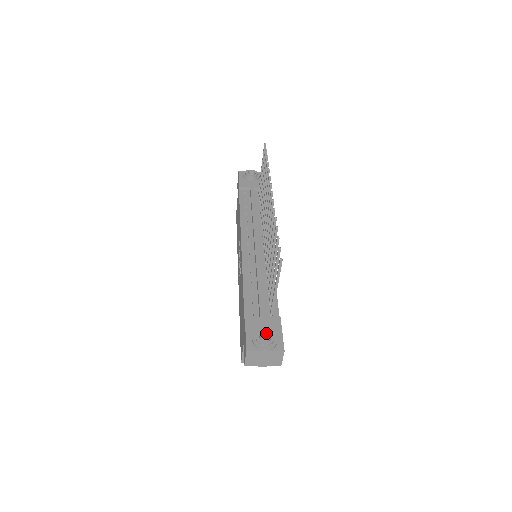
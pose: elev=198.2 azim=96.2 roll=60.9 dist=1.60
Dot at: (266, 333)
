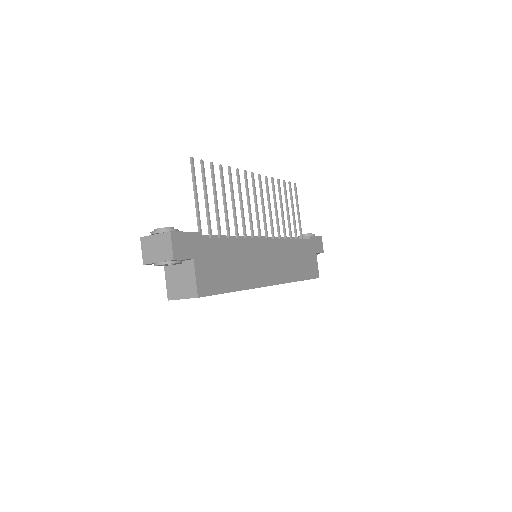
Dot at: occluded
